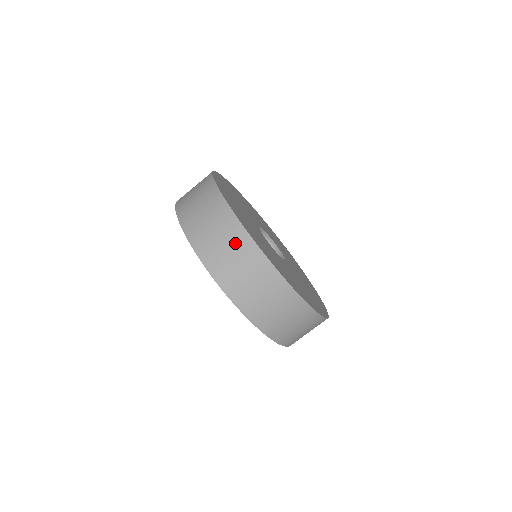
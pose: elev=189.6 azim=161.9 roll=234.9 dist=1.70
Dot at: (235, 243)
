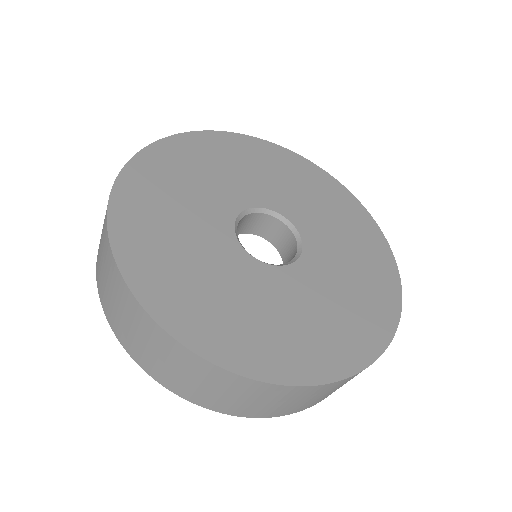
Dot at: (120, 296)
